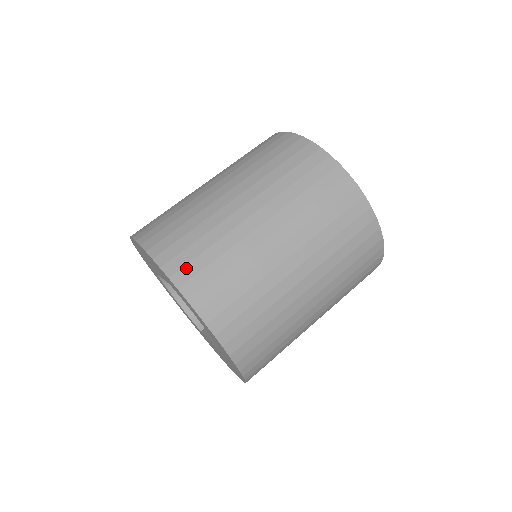
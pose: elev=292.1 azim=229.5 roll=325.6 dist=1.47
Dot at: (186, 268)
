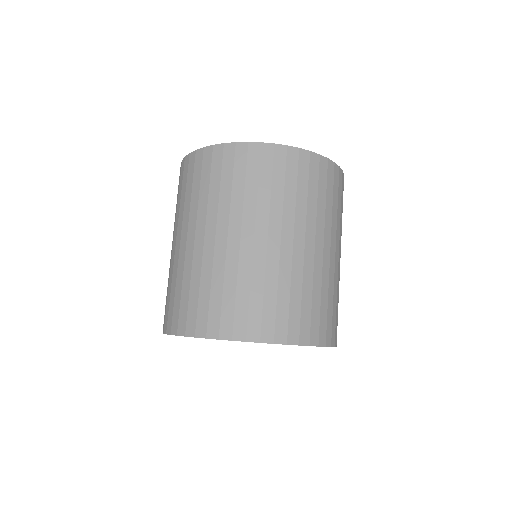
Dot at: (173, 318)
